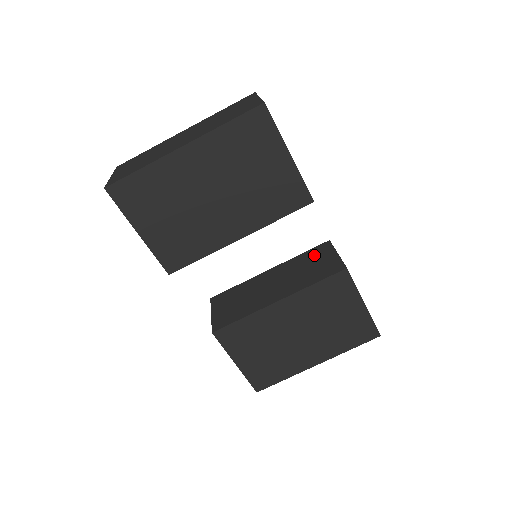
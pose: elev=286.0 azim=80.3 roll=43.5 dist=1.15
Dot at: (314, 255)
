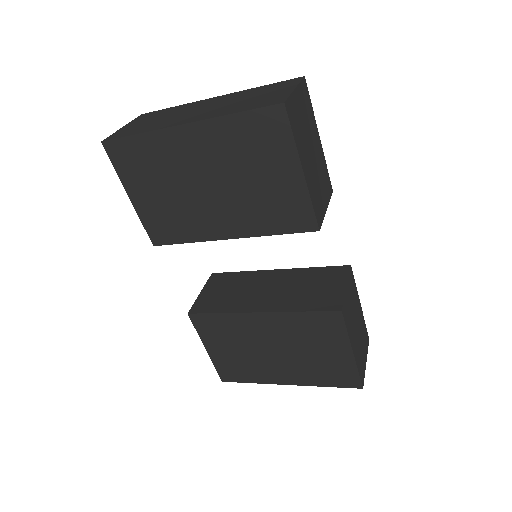
Dot at: (325, 276)
